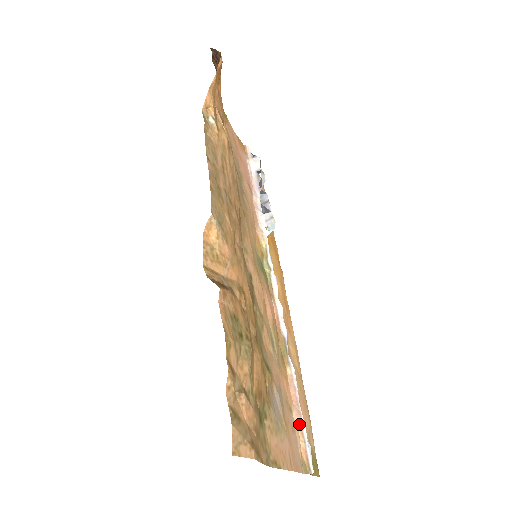
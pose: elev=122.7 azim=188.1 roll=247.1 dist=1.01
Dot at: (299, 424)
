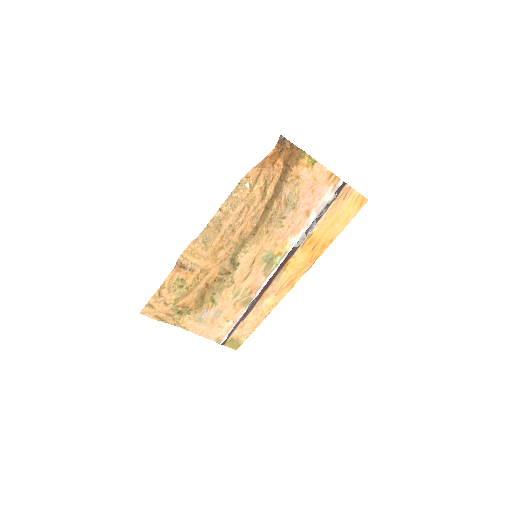
Dot at: (229, 328)
